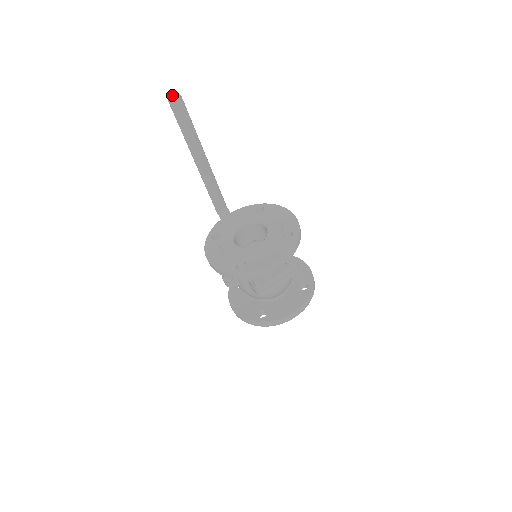
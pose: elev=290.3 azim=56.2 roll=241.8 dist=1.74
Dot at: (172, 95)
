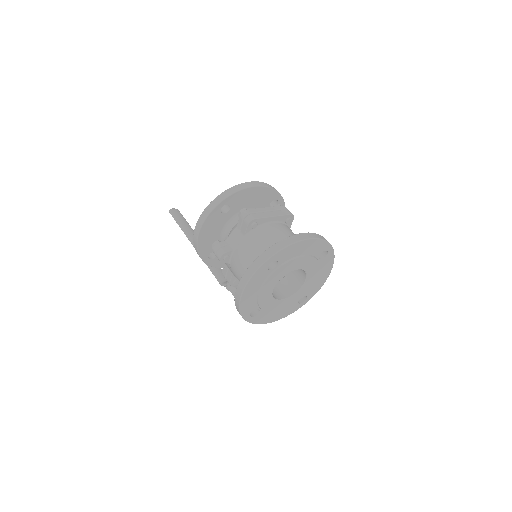
Dot at: (172, 209)
